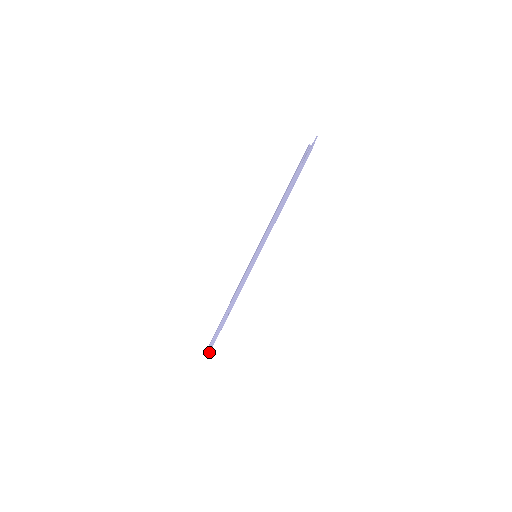
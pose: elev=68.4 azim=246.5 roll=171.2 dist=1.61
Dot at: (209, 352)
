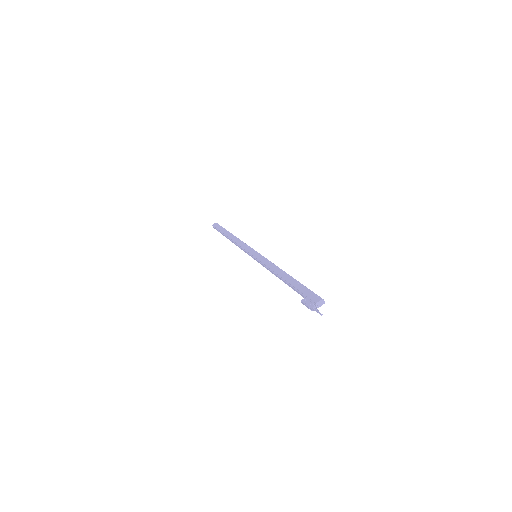
Dot at: occluded
